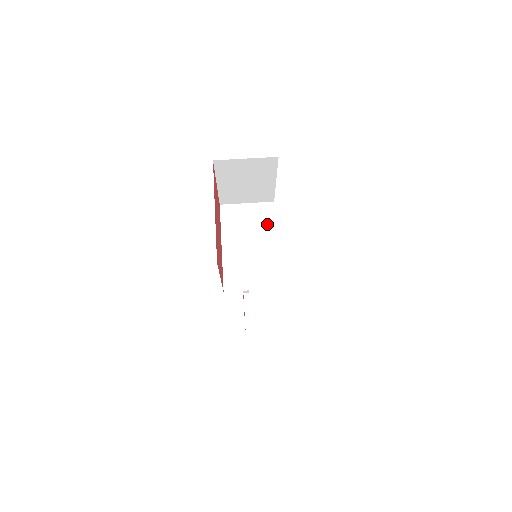
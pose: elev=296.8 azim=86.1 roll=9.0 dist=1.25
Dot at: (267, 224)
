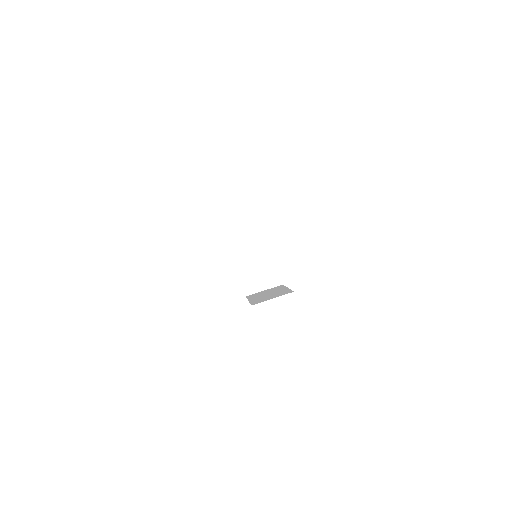
Dot at: (263, 241)
